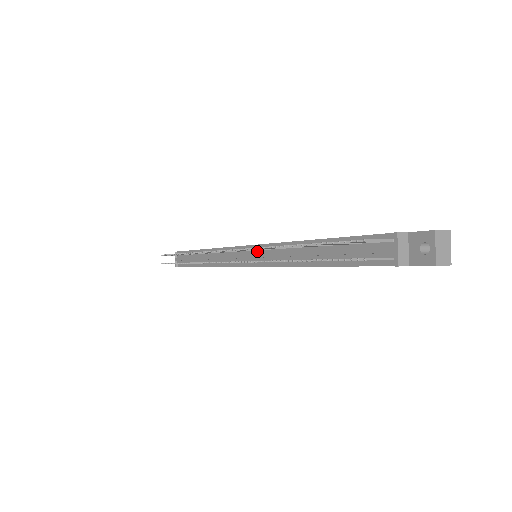
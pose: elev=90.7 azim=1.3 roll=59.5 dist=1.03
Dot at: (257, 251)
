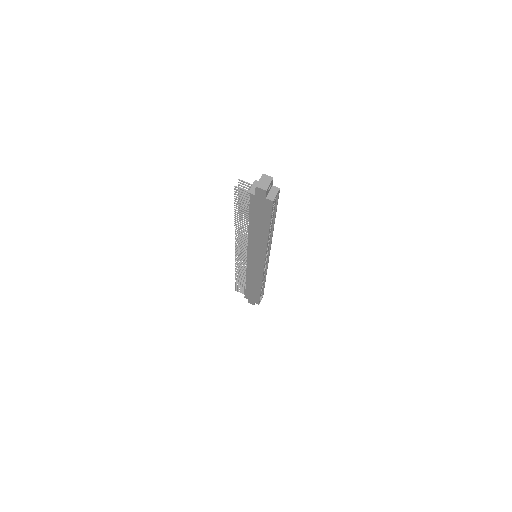
Dot at: occluded
